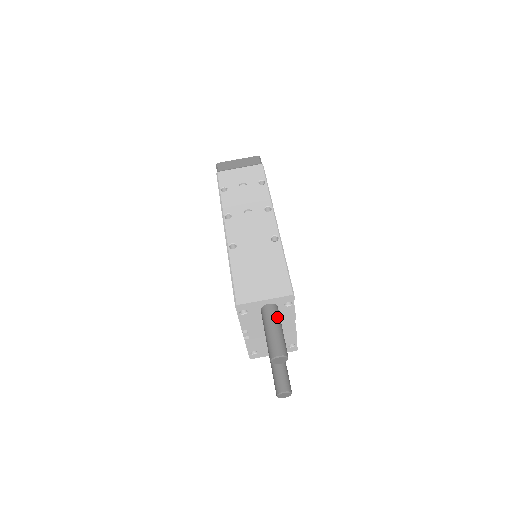
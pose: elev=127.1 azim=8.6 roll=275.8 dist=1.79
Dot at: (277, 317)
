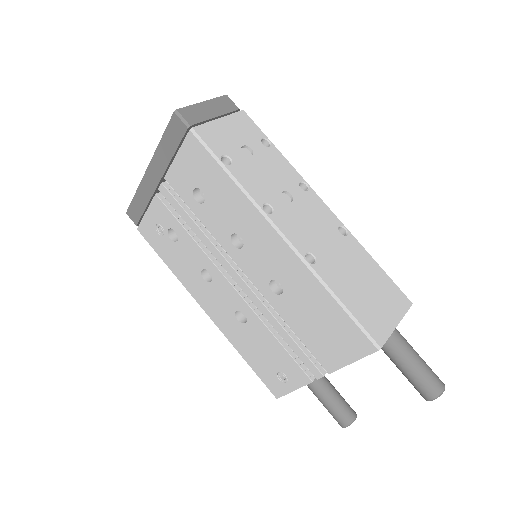
Dot at: (406, 340)
